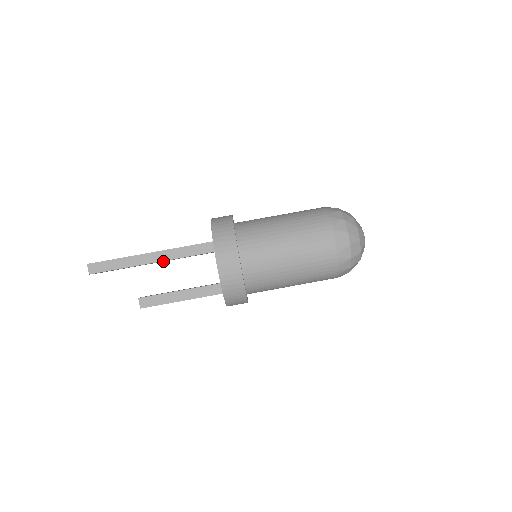
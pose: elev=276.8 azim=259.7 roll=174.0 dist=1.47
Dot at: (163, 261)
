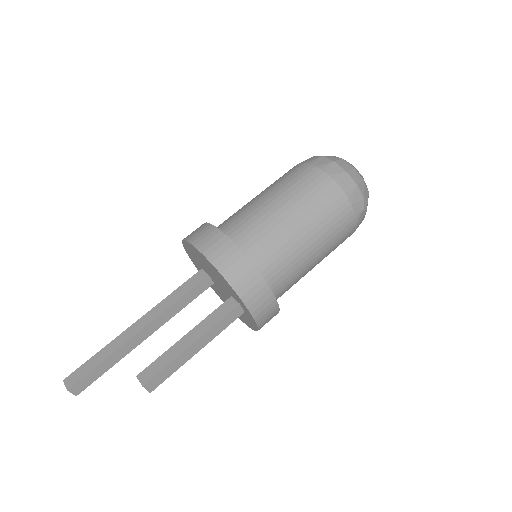
Dot at: (156, 329)
